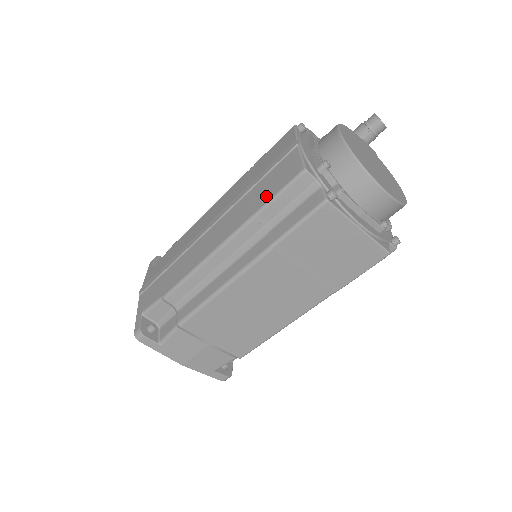
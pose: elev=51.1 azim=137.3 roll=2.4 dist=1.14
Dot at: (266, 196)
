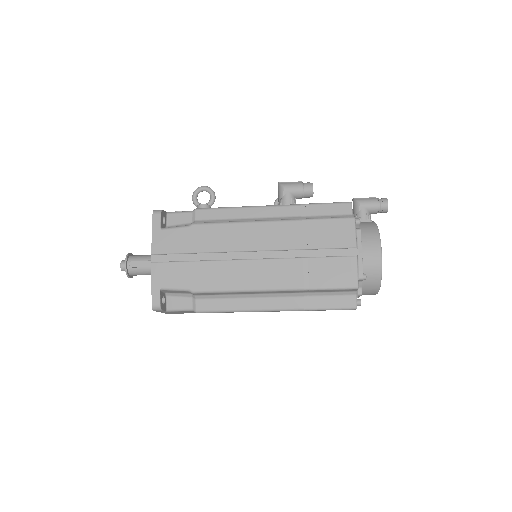
Dot at: (321, 282)
